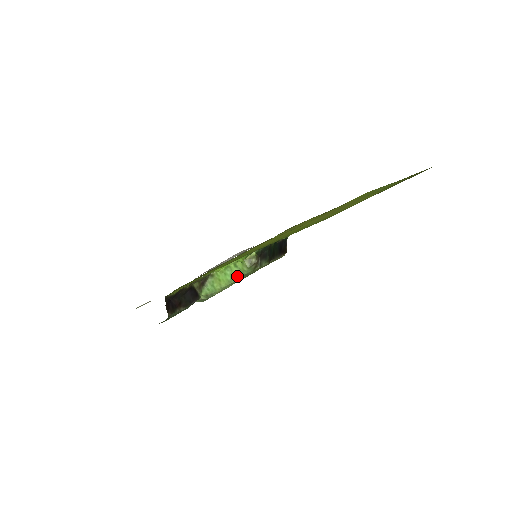
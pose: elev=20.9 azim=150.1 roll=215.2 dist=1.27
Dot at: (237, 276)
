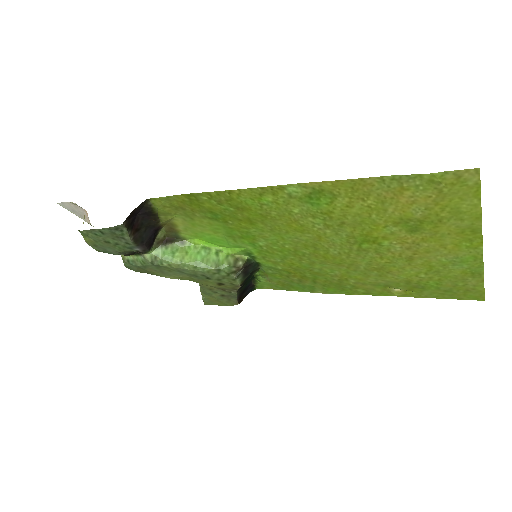
Dot at: (210, 264)
